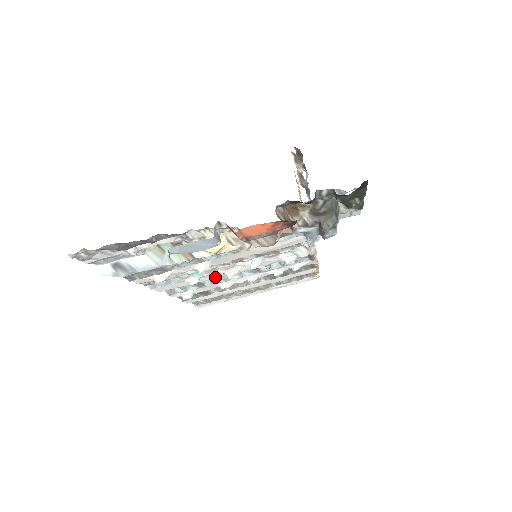
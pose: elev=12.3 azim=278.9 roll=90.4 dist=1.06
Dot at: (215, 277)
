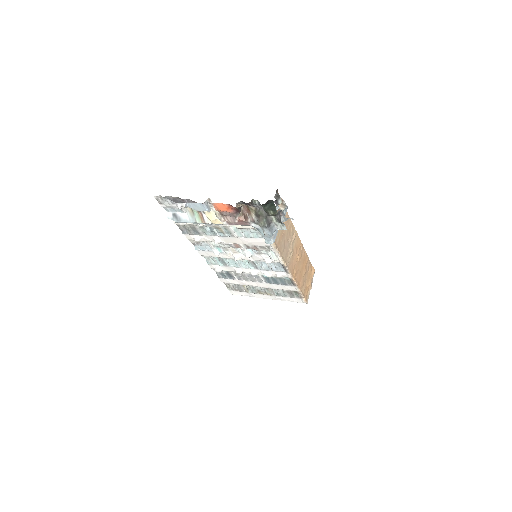
Dot at: (229, 257)
